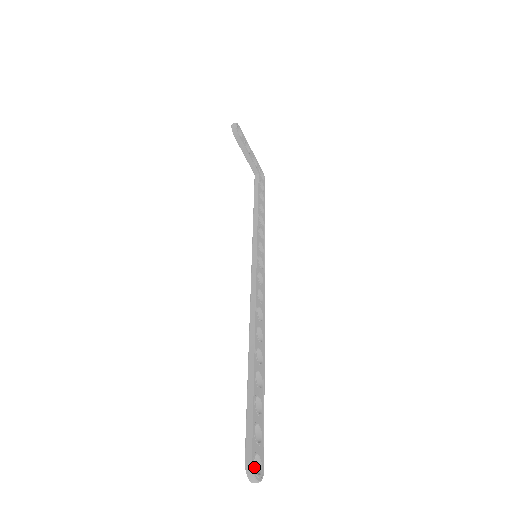
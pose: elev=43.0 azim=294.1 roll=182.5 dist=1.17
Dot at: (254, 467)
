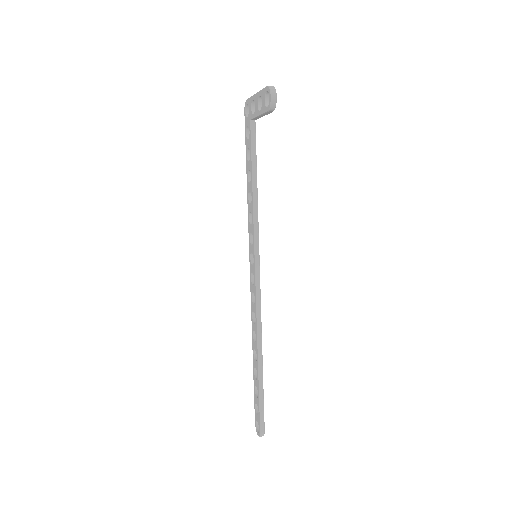
Dot at: (264, 432)
